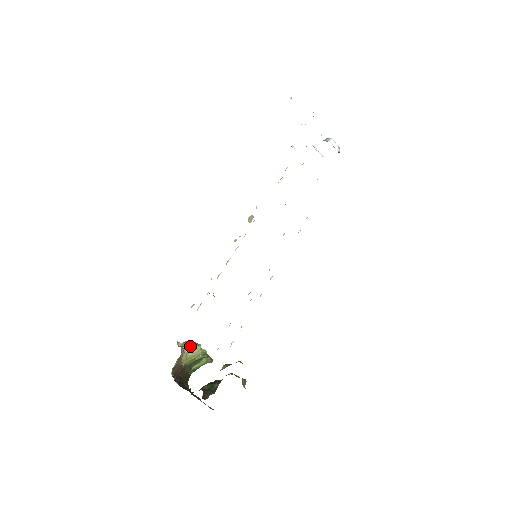
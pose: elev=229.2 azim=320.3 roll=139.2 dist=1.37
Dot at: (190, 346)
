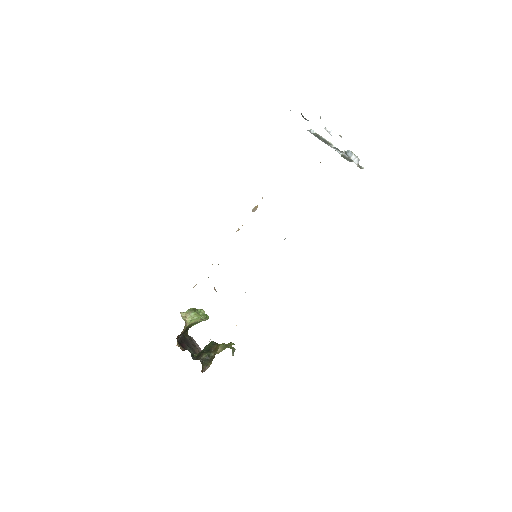
Dot at: (191, 317)
